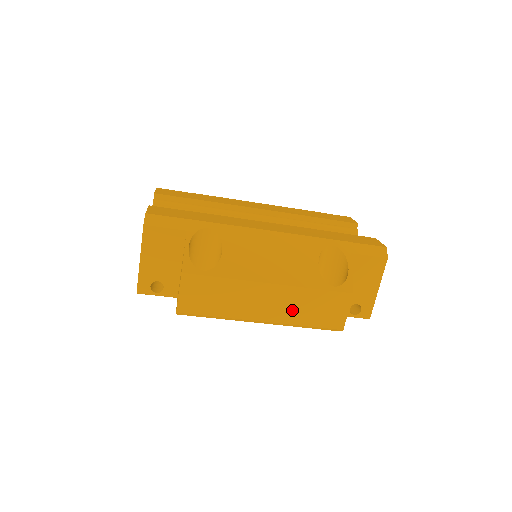
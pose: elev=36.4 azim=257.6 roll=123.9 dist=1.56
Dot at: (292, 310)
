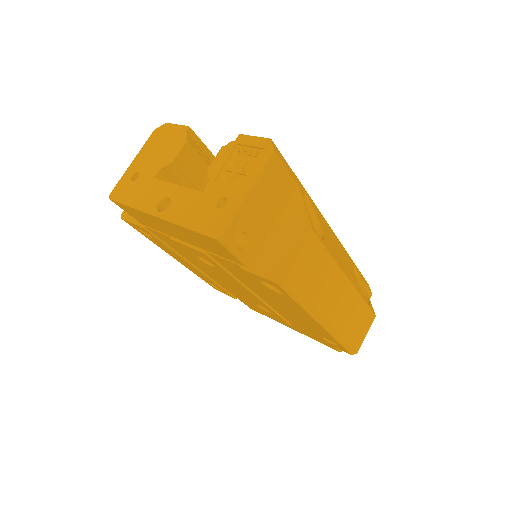
Dot at: (346, 318)
